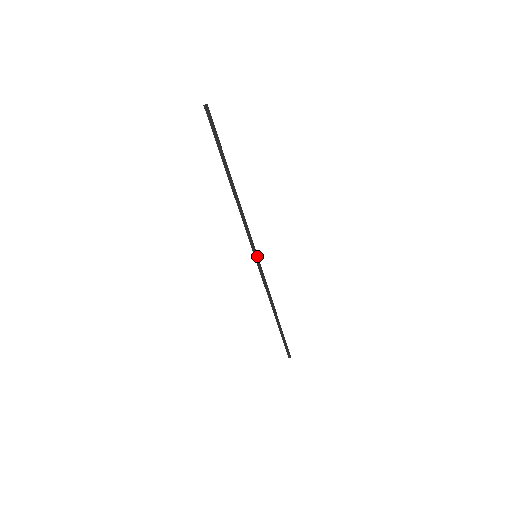
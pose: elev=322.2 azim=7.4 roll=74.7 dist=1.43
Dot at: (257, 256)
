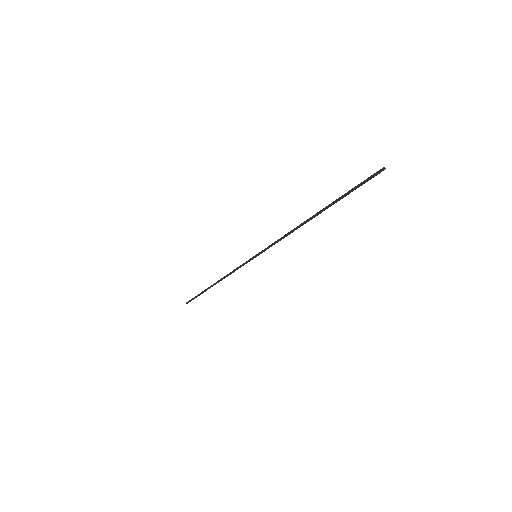
Dot at: occluded
